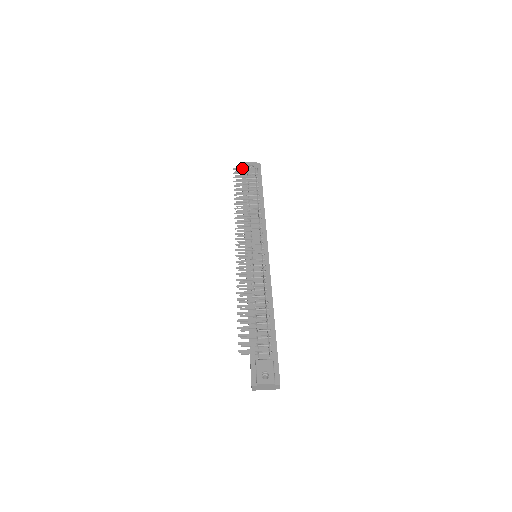
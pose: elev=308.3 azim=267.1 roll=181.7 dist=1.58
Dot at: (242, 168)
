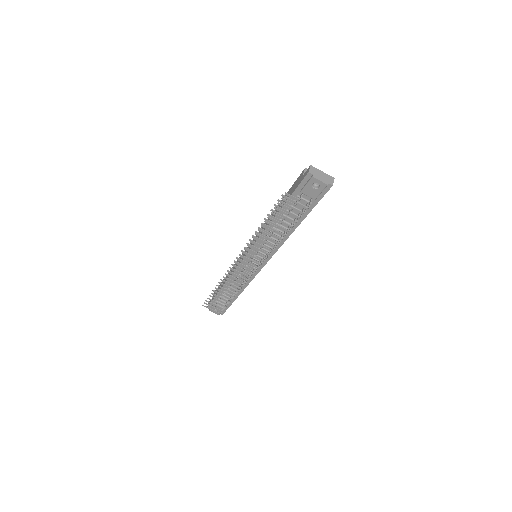
Dot at: (292, 201)
